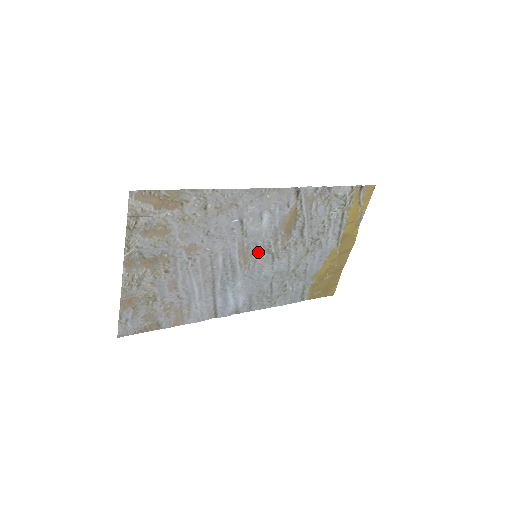
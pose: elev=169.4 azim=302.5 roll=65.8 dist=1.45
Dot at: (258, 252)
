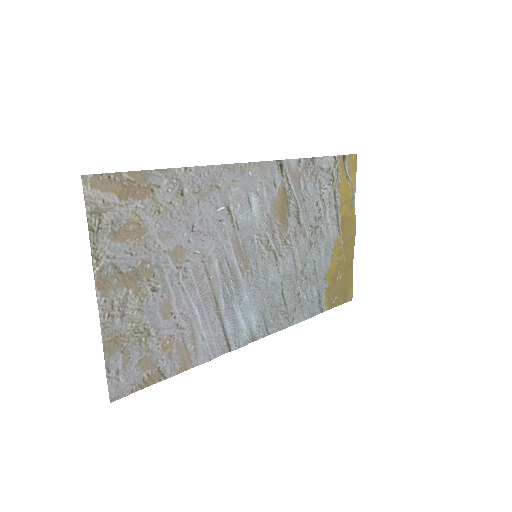
Dot at: (257, 250)
